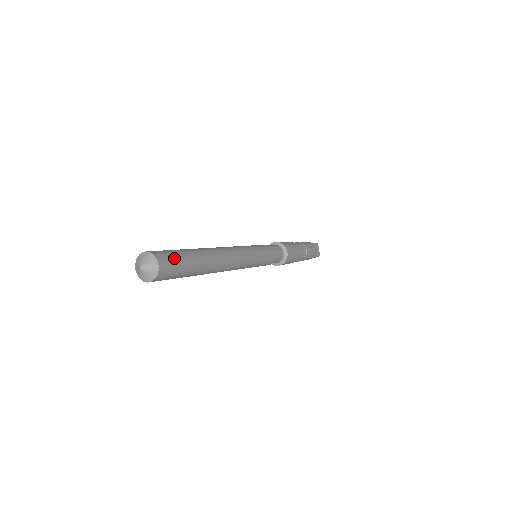
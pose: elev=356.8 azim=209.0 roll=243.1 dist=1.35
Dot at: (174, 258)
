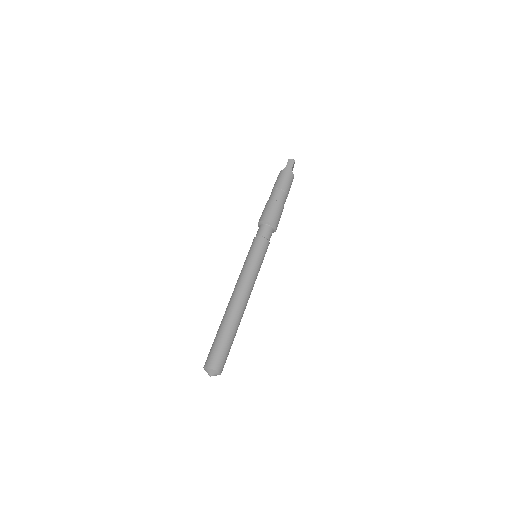
Dot at: (226, 358)
